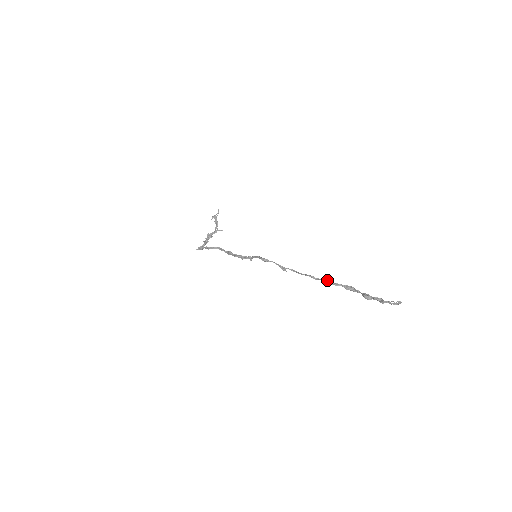
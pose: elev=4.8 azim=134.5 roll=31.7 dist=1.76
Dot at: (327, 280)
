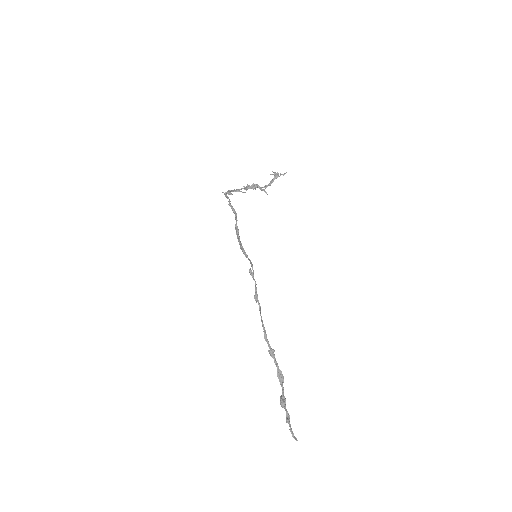
Dot at: (273, 350)
